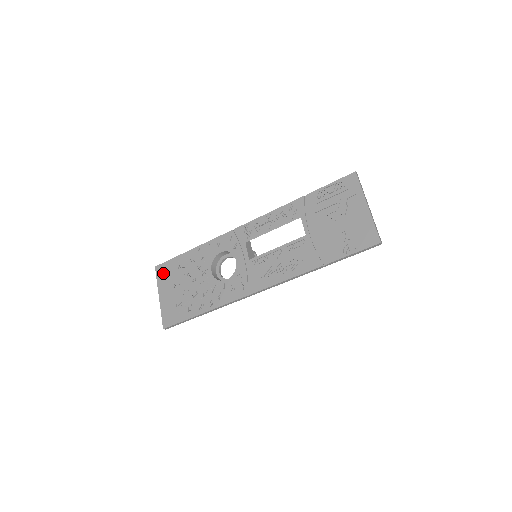
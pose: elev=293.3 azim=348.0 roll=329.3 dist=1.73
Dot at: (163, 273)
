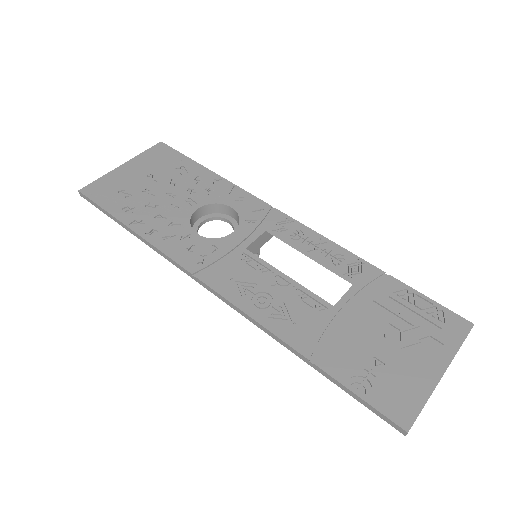
Dot at: (158, 154)
